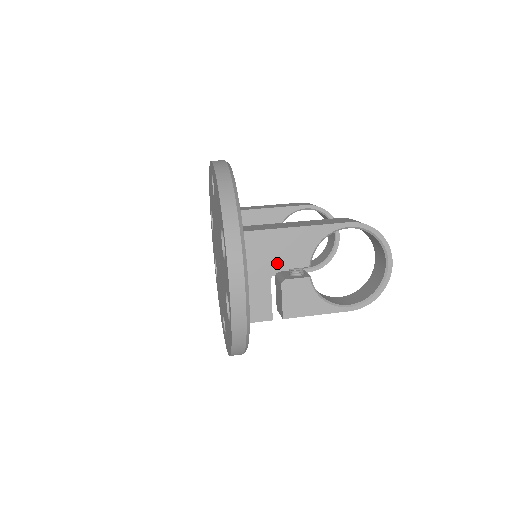
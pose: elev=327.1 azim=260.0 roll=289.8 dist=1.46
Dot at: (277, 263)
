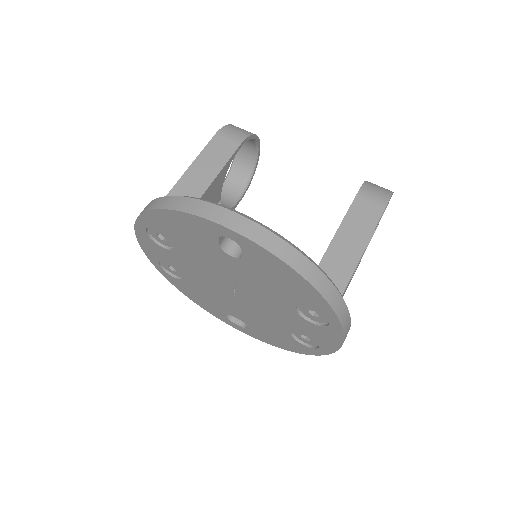
Dot at: occluded
